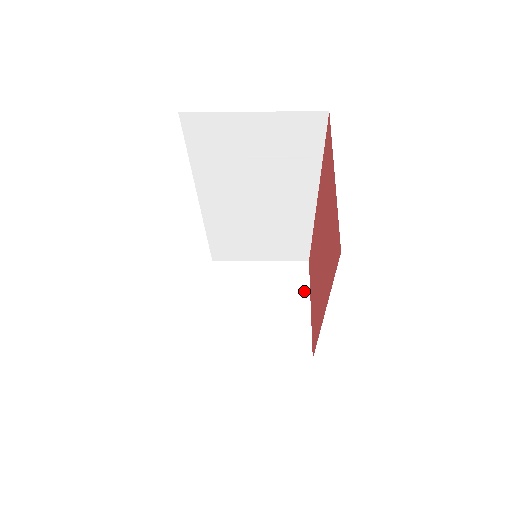
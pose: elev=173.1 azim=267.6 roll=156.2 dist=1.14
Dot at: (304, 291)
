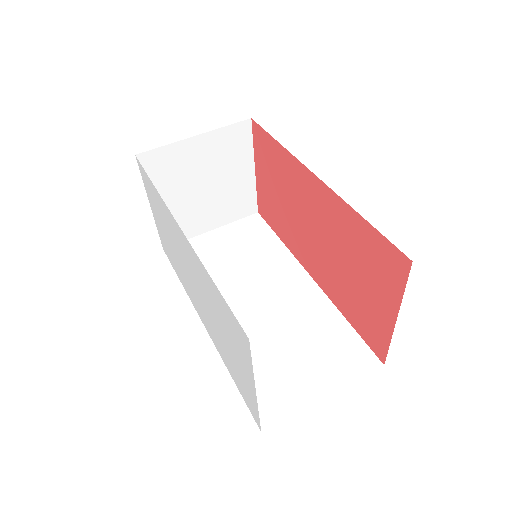
Dot at: (248, 155)
